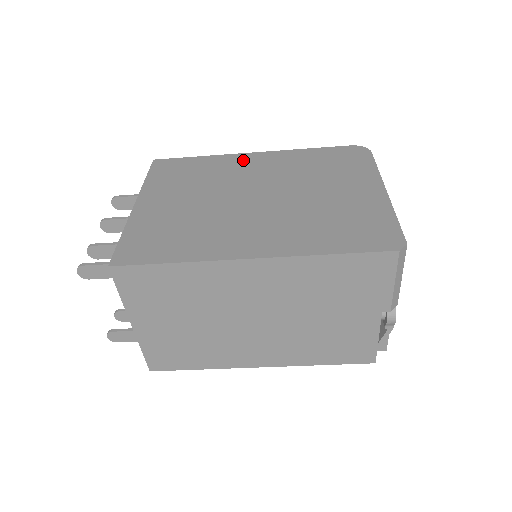
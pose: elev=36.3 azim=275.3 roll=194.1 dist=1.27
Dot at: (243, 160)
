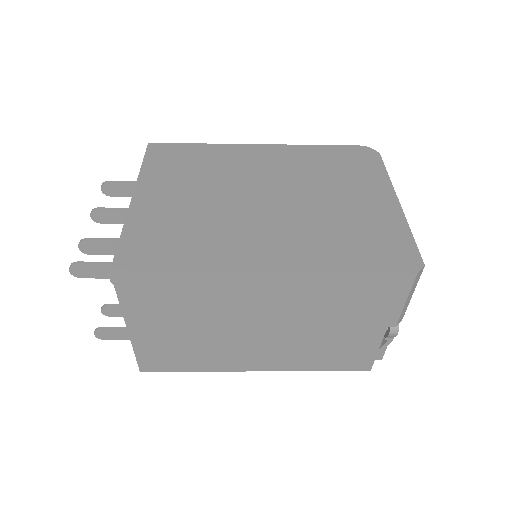
Dot at: (247, 152)
